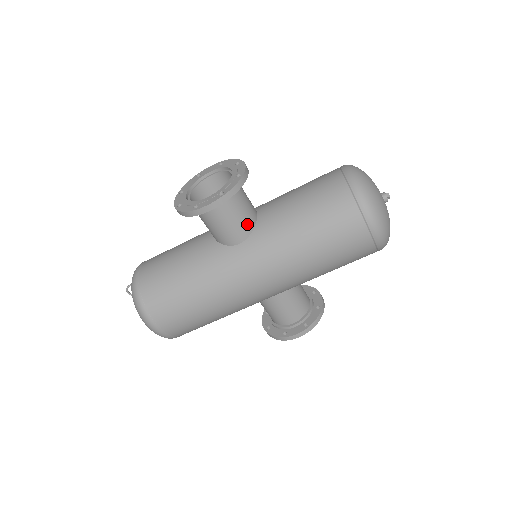
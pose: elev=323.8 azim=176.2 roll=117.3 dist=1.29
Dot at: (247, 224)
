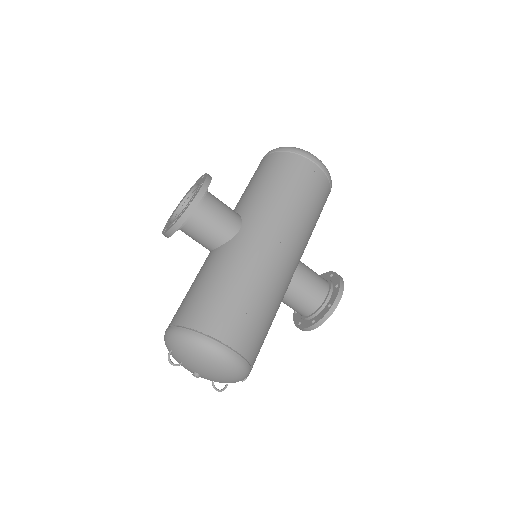
Dot at: (234, 213)
